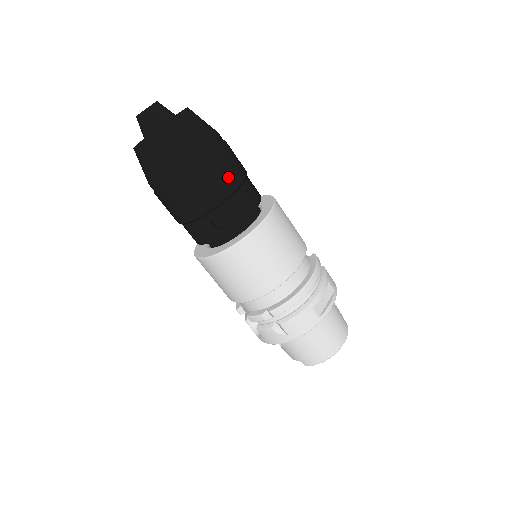
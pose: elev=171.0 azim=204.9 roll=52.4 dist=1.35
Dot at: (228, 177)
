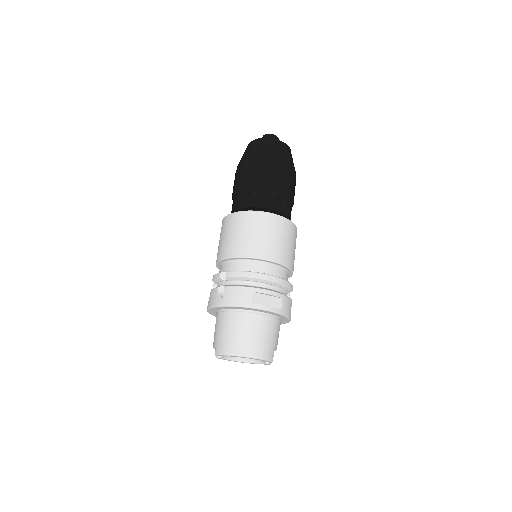
Dot at: (276, 180)
